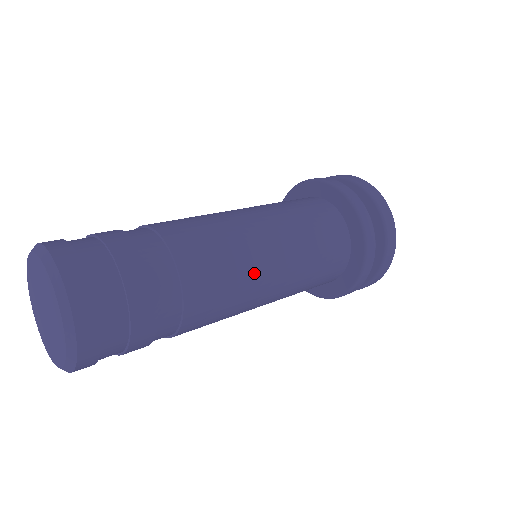
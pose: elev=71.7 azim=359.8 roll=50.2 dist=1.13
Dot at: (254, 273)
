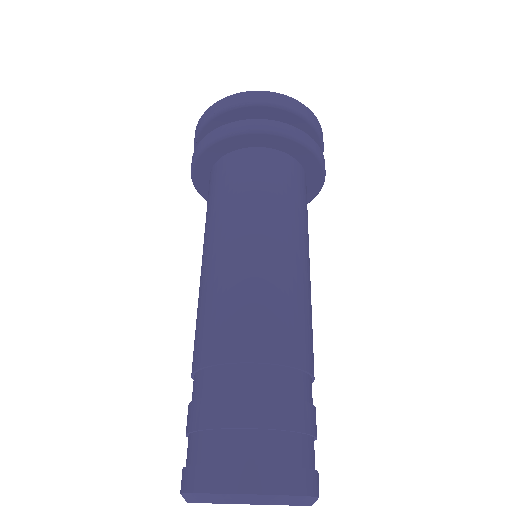
Dot at: (288, 278)
